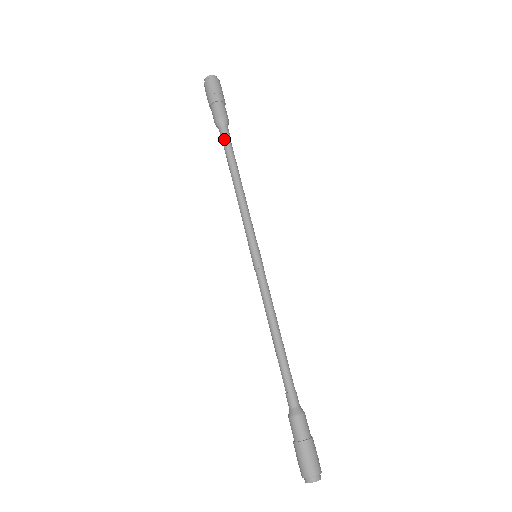
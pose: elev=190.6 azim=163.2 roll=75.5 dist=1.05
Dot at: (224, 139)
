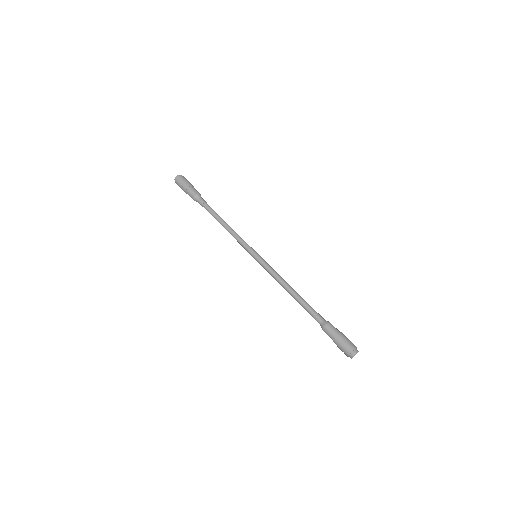
Dot at: (203, 205)
